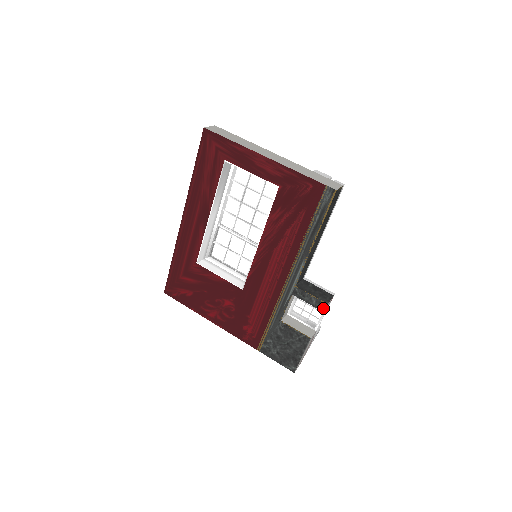
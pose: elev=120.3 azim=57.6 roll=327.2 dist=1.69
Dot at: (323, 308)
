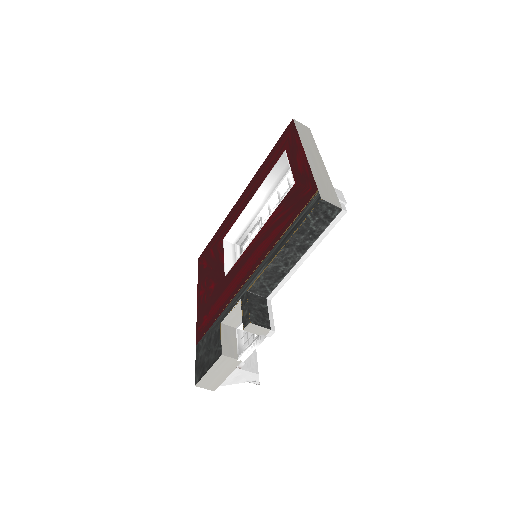
Dot at: (245, 325)
